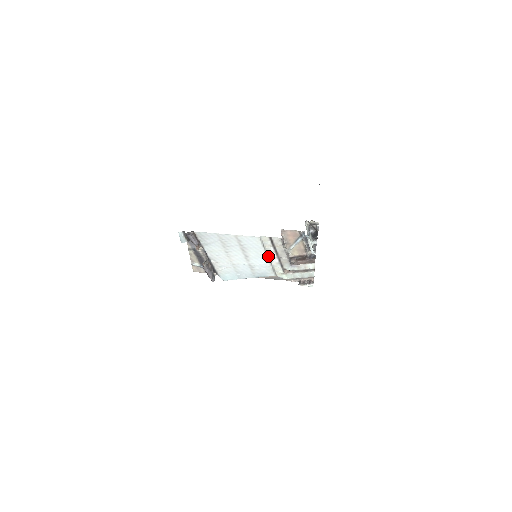
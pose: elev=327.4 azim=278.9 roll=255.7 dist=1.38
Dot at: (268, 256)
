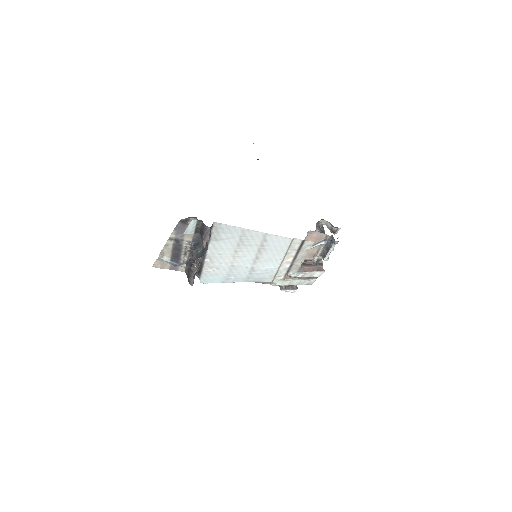
Dot at: (282, 260)
